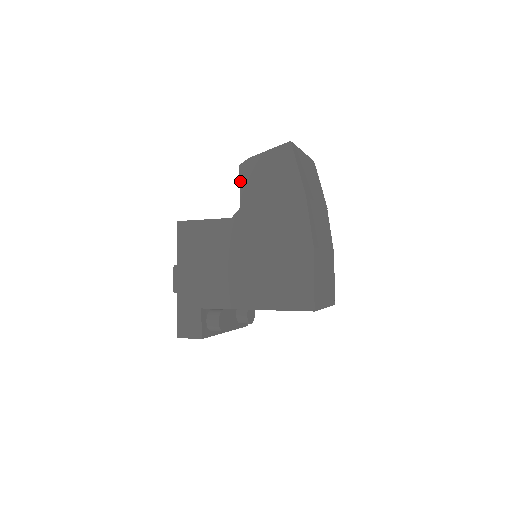
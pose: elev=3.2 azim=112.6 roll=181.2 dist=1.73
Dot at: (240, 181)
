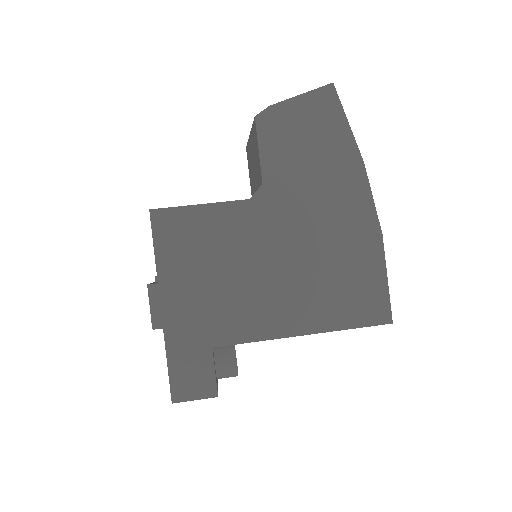
Dot at: (259, 141)
